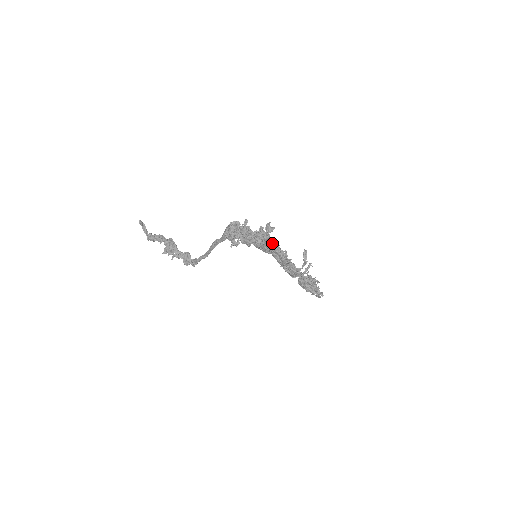
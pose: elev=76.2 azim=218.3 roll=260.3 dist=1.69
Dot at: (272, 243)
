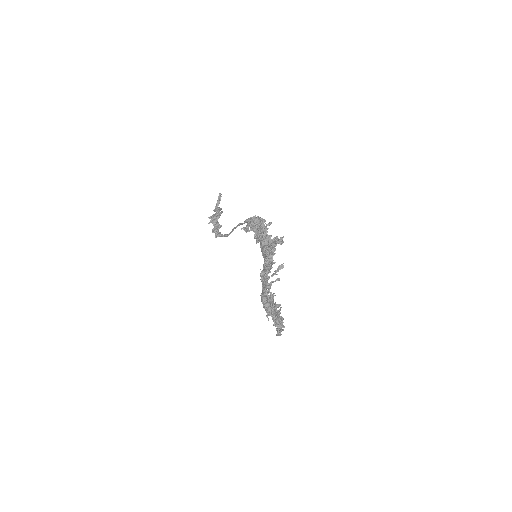
Dot at: (269, 246)
